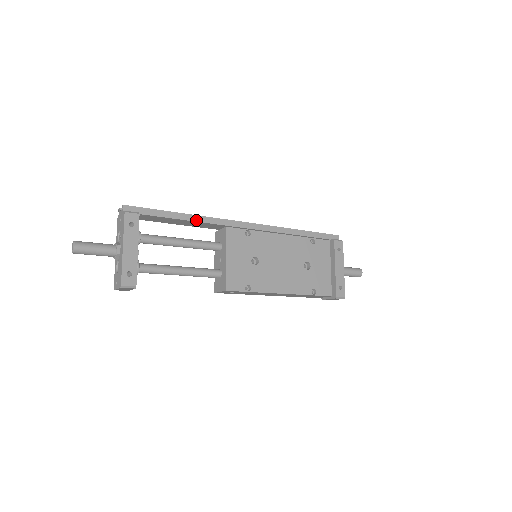
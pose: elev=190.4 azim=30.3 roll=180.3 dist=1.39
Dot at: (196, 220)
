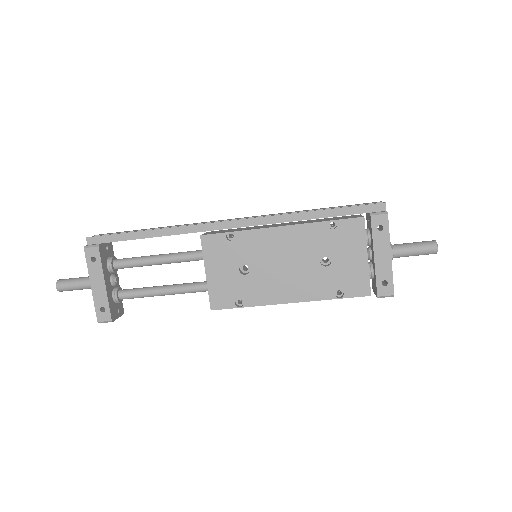
Dot at: (165, 234)
